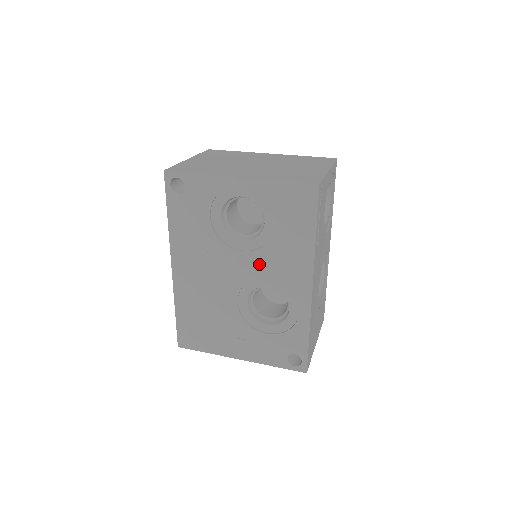
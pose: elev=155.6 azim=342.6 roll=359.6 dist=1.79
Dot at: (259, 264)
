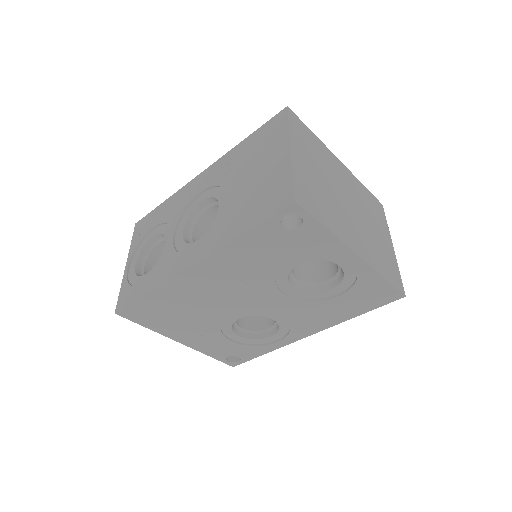
Dot at: (287, 308)
